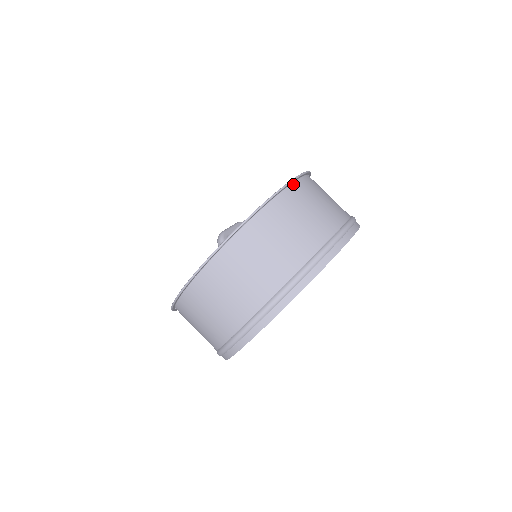
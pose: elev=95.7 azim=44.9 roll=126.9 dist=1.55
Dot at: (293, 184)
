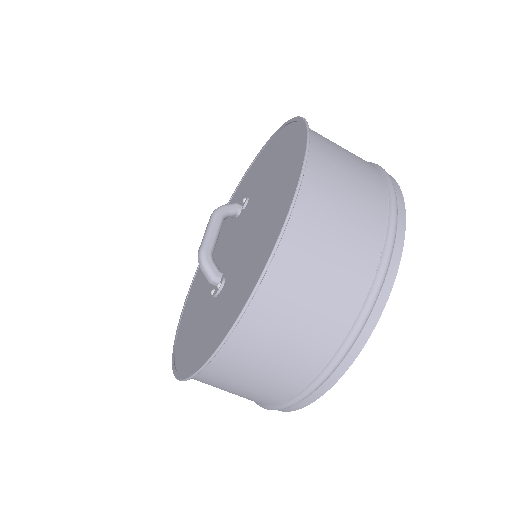
Dot at: (299, 191)
